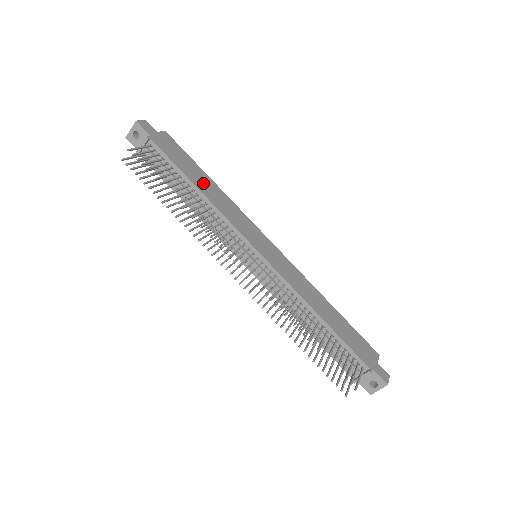
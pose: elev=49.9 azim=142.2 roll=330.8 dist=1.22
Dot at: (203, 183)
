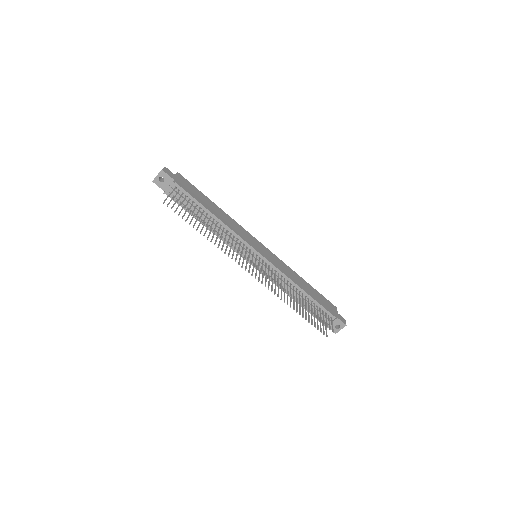
Dot at: (214, 210)
